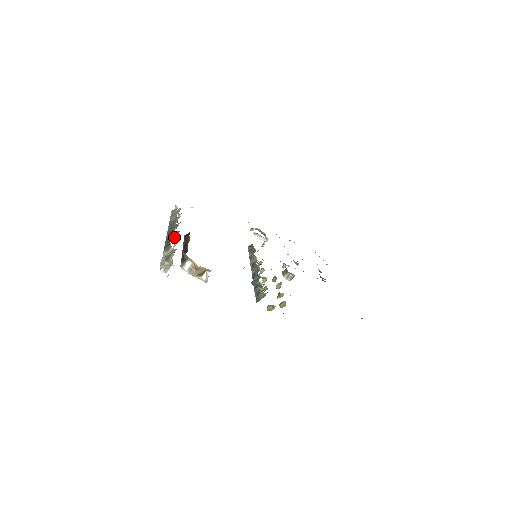
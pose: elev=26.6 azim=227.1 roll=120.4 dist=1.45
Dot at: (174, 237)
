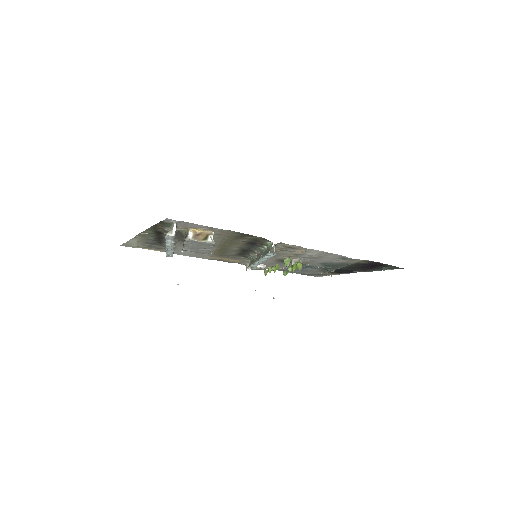
Dot at: occluded
